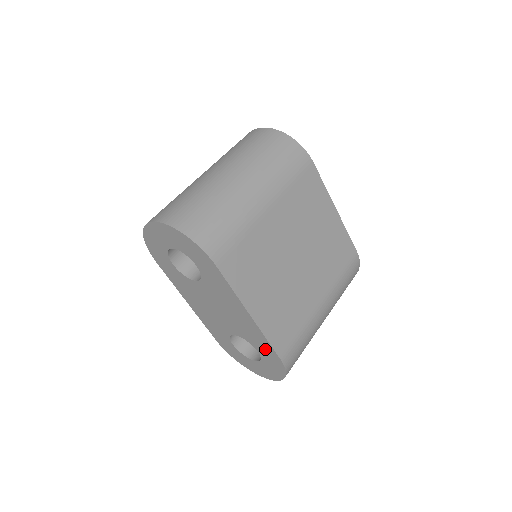
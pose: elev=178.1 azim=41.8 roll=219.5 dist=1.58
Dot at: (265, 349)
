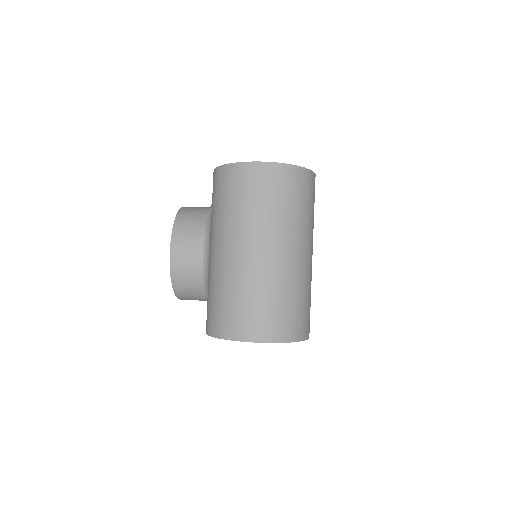
Dot at: occluded
